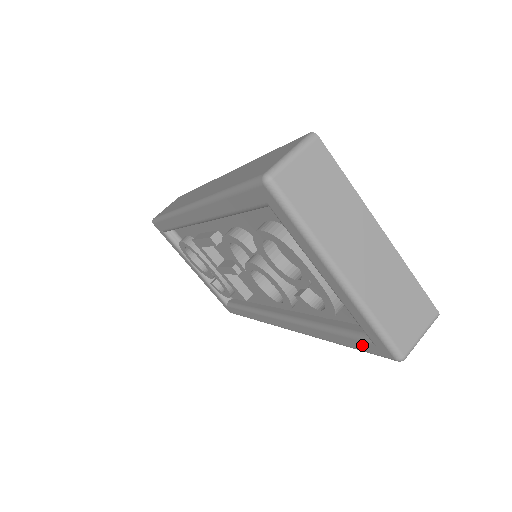
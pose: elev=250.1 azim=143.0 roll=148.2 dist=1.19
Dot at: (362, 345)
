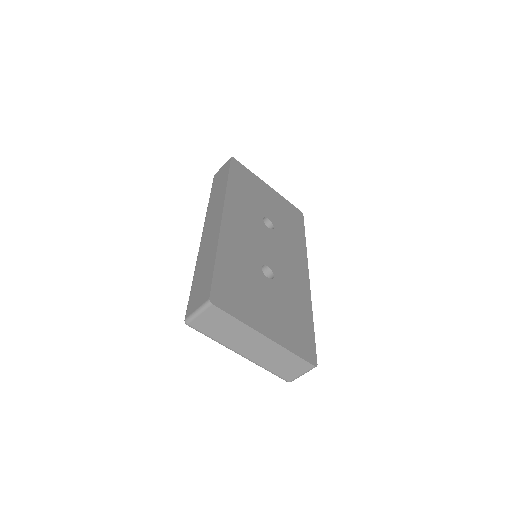
Dot at: occluded
